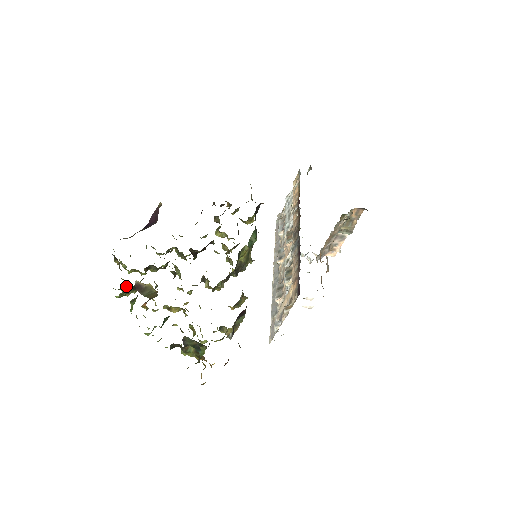
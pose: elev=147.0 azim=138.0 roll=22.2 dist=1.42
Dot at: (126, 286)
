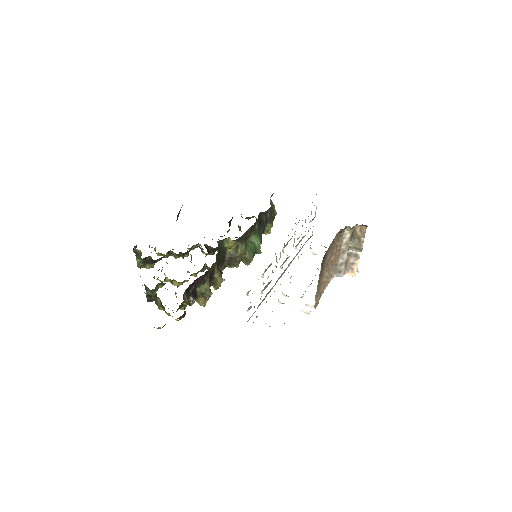
Dot at: occluded
